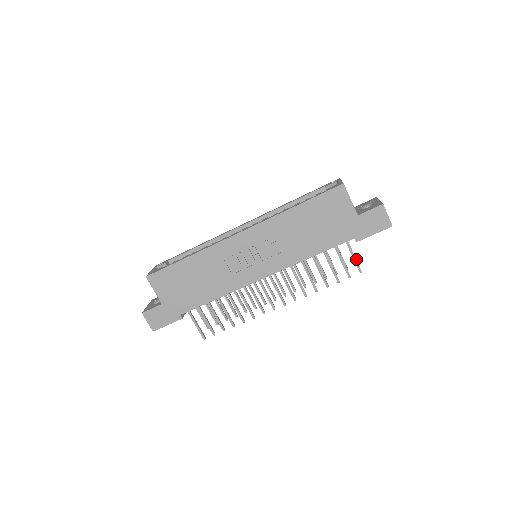
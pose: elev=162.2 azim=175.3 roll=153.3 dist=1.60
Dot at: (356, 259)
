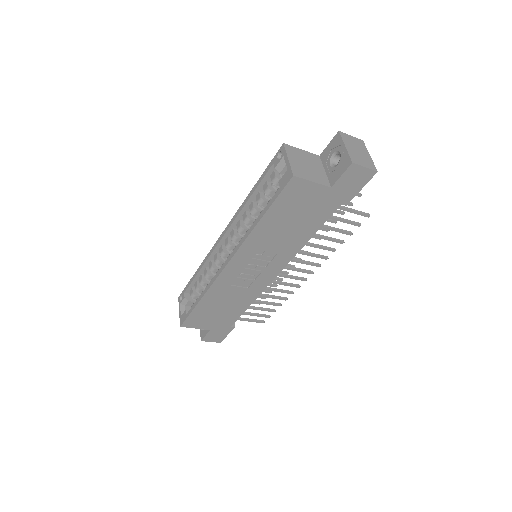
Dot at: occluded
